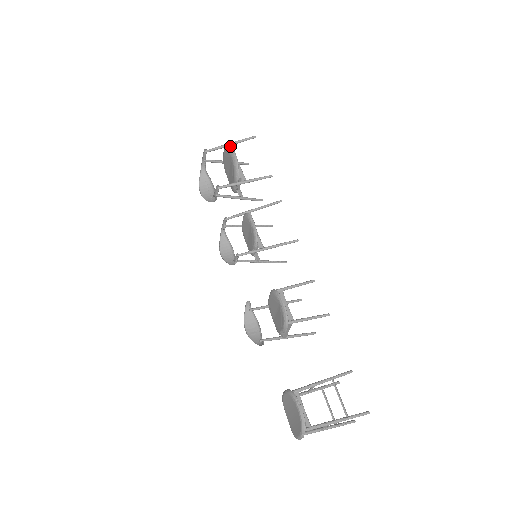
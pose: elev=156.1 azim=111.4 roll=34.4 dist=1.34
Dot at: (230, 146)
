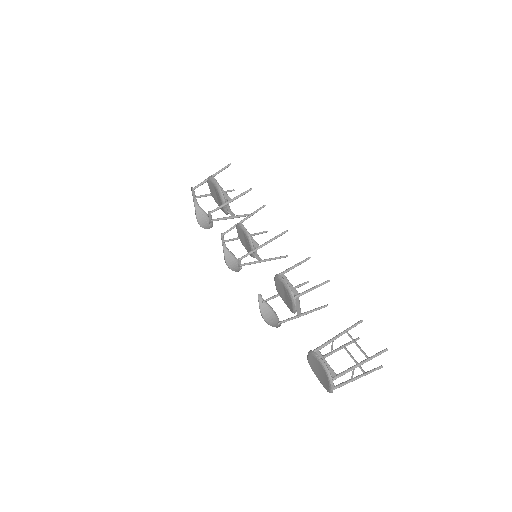
Dot at: (210, 177)
